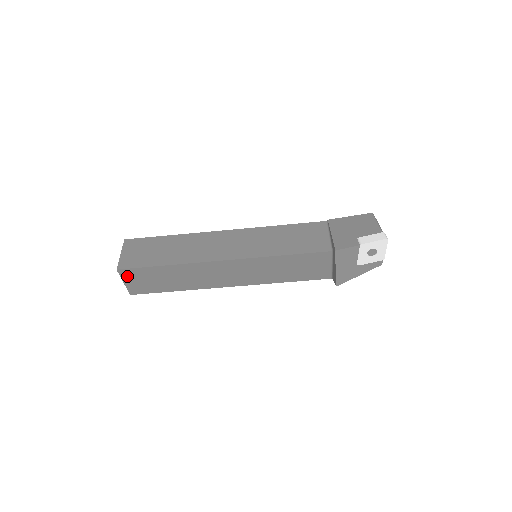
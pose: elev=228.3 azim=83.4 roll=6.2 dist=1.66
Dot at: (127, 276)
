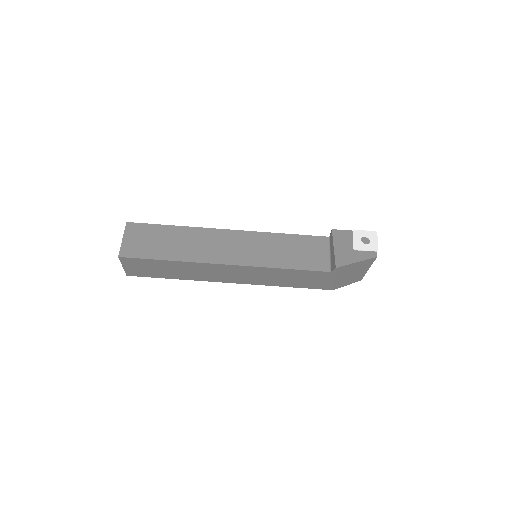
Dot at: (131, 232)
